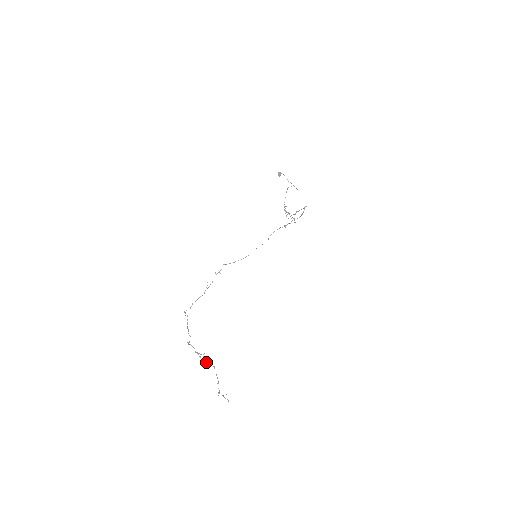
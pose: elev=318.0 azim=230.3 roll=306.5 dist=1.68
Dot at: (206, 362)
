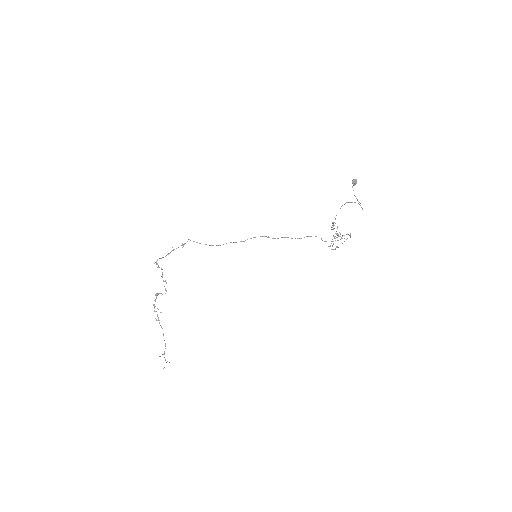
Dot at: (156, 319)
